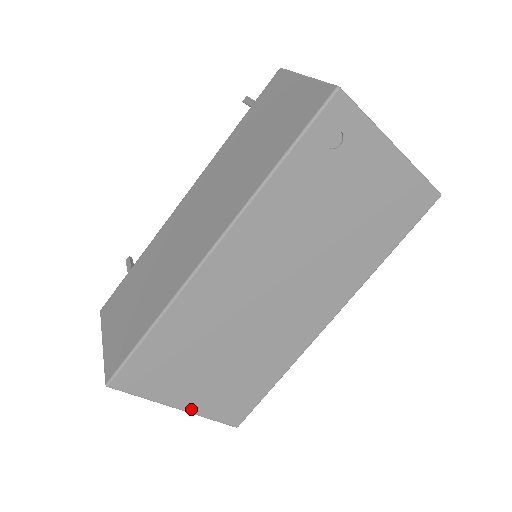
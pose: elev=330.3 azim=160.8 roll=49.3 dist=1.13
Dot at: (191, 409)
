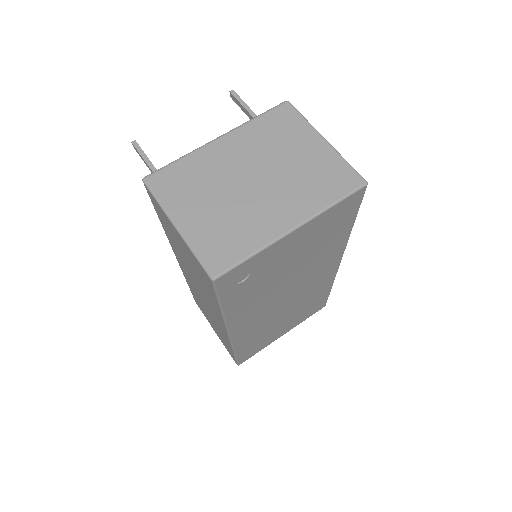
Dot at: (290, 329)
